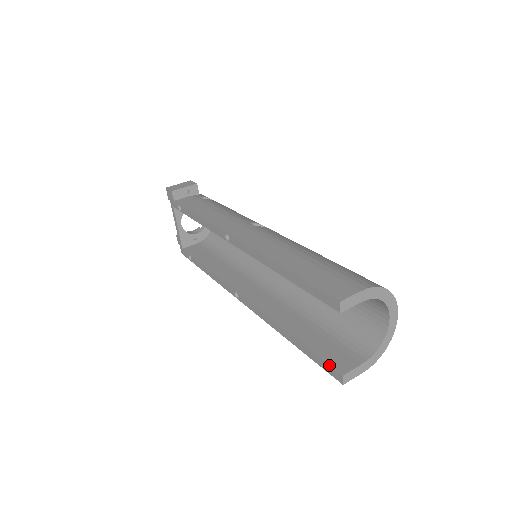
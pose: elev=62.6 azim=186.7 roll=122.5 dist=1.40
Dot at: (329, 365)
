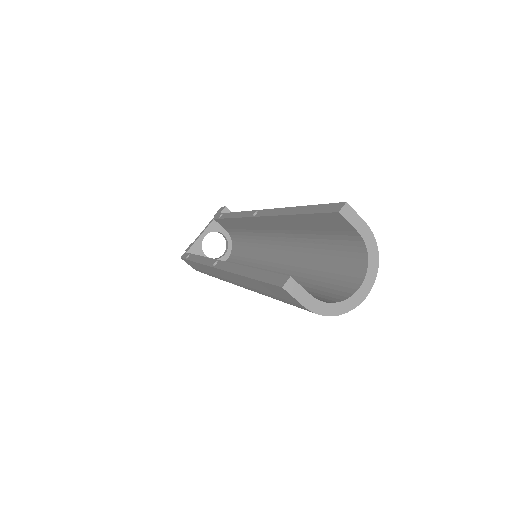
Dot at: (280, 274)
